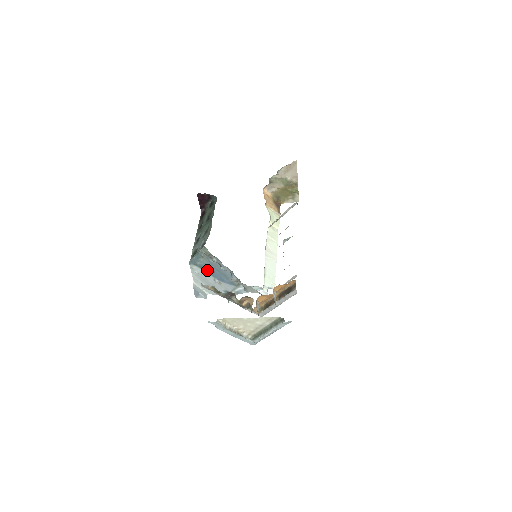
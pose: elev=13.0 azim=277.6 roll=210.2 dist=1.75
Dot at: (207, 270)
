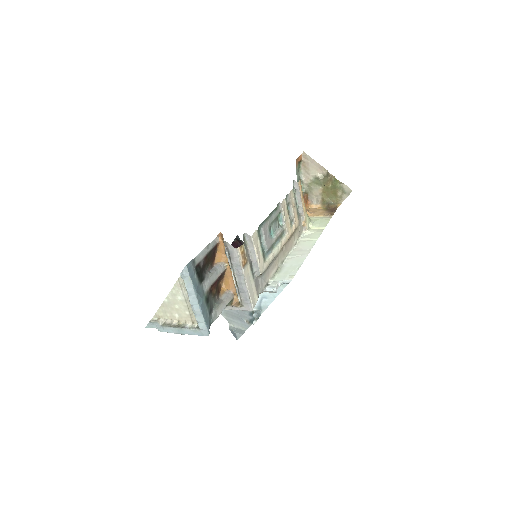
Dot at: occluded
